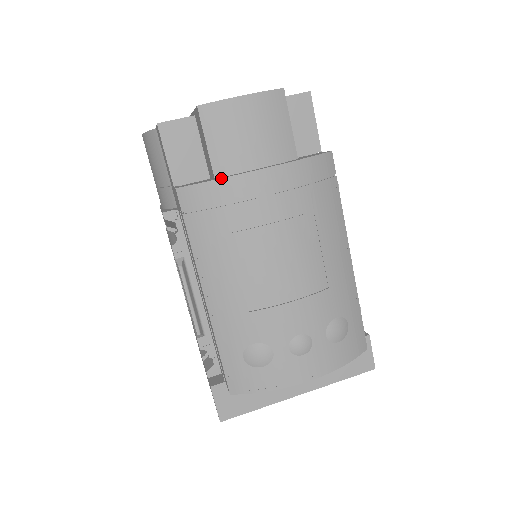
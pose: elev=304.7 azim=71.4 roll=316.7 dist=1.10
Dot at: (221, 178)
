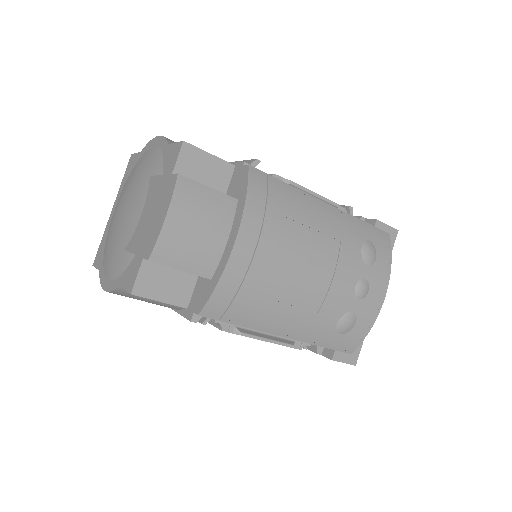
Dot at: (219, 279)
